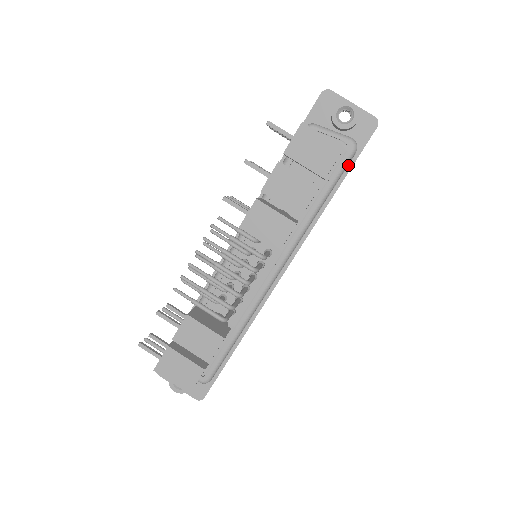
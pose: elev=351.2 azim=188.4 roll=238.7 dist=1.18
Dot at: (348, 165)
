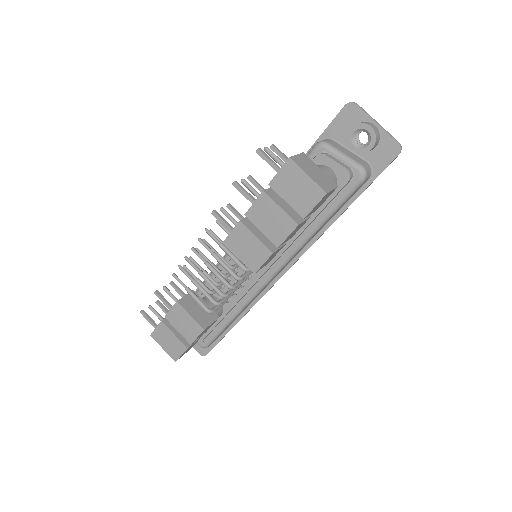
Dot at: (360, 188)
